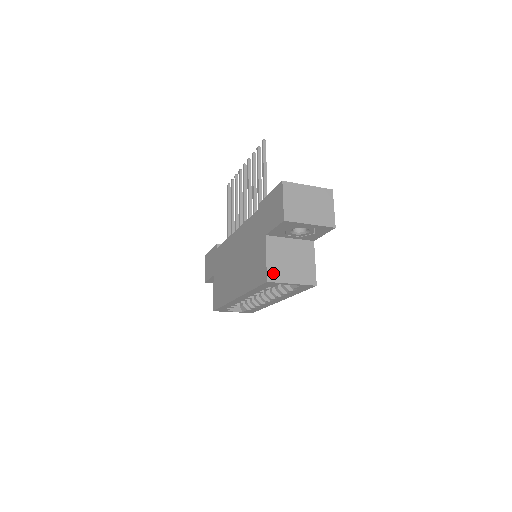
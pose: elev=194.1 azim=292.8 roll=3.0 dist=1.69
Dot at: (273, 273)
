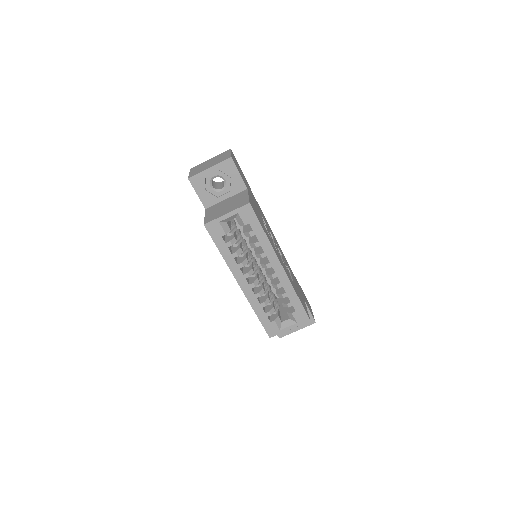
Dot at: (209, 219)
